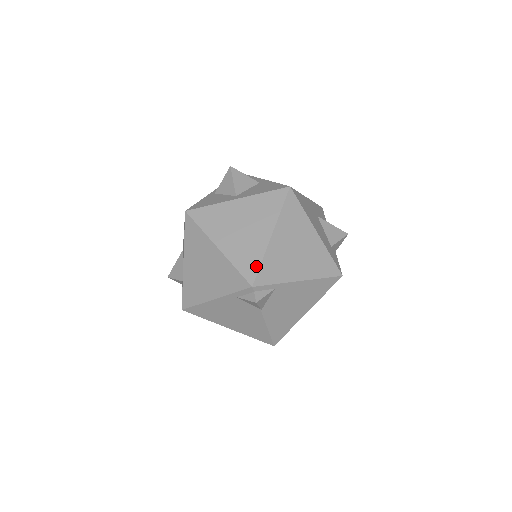
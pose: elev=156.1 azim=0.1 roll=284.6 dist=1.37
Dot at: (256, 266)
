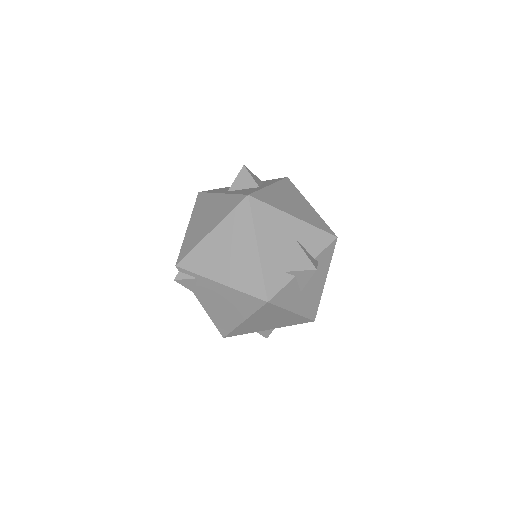
Dot at: (188, 251)
